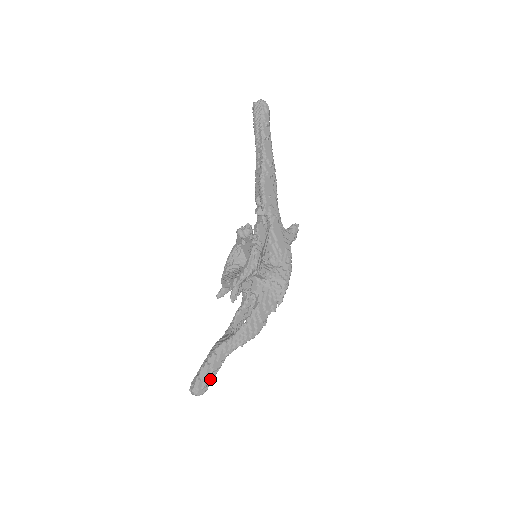
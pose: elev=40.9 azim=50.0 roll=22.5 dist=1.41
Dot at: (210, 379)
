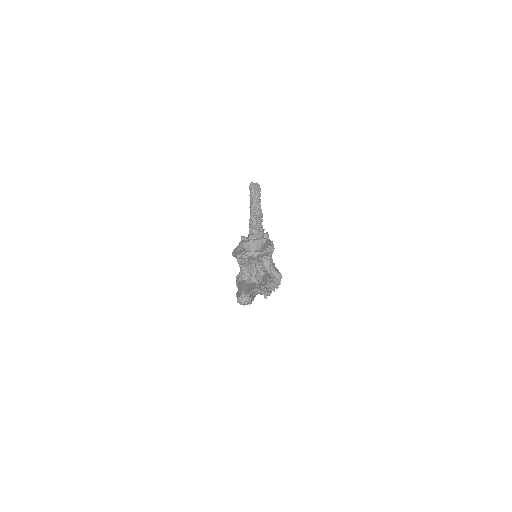
Dot at: (253, 297)
